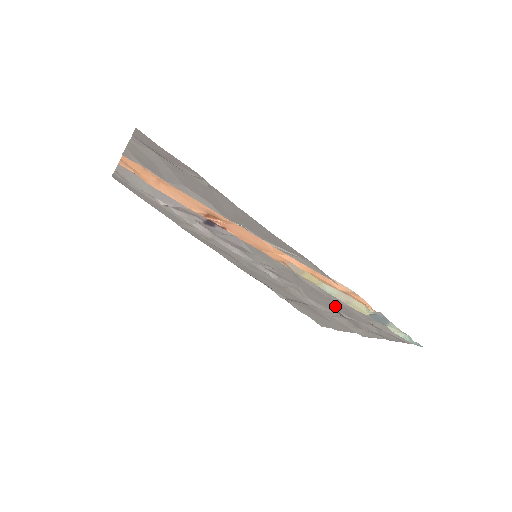
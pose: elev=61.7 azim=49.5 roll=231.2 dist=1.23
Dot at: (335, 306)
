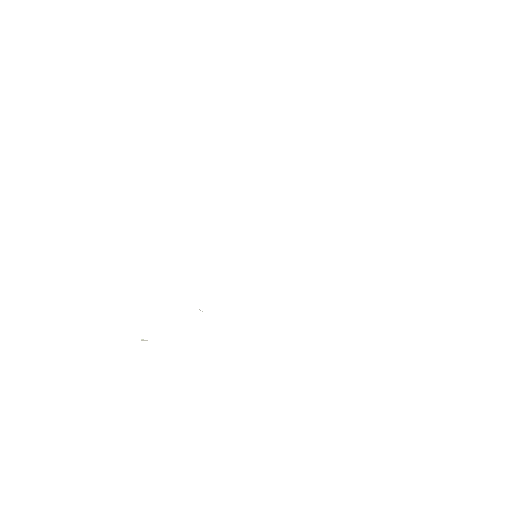
Dot at: occluded
